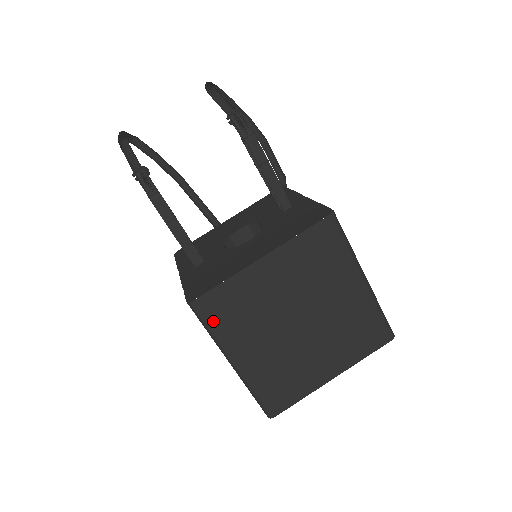
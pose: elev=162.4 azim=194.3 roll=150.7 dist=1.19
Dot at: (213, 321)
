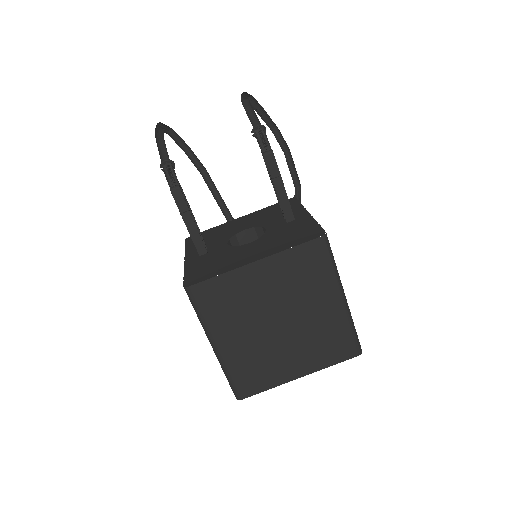
Dot at: (203, 307)
